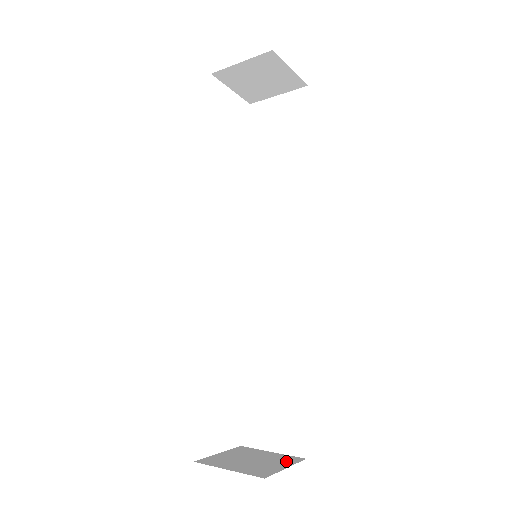
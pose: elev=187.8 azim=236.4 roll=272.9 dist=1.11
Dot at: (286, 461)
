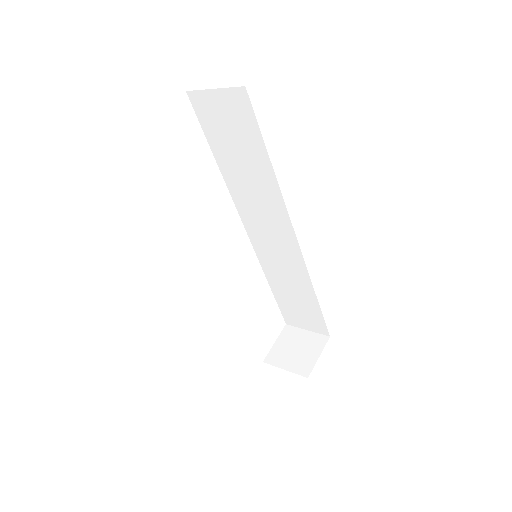
Dot at: (318, 345)
